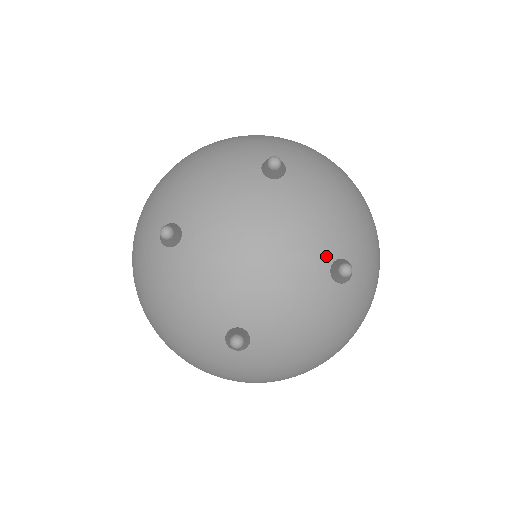
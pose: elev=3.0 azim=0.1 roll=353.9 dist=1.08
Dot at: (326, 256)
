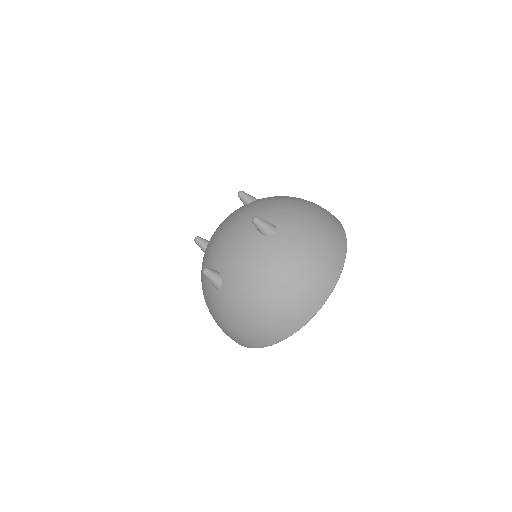
Dot at: occluded
